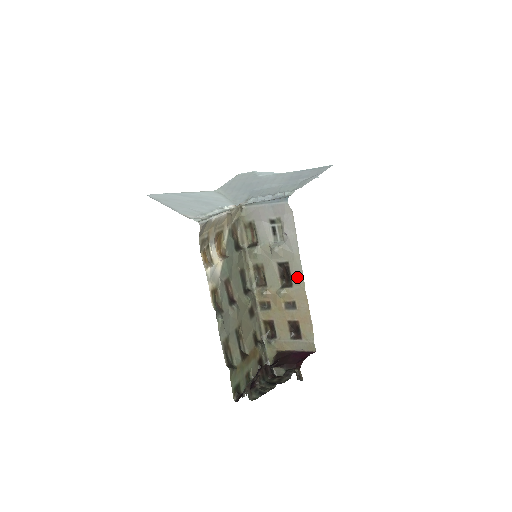
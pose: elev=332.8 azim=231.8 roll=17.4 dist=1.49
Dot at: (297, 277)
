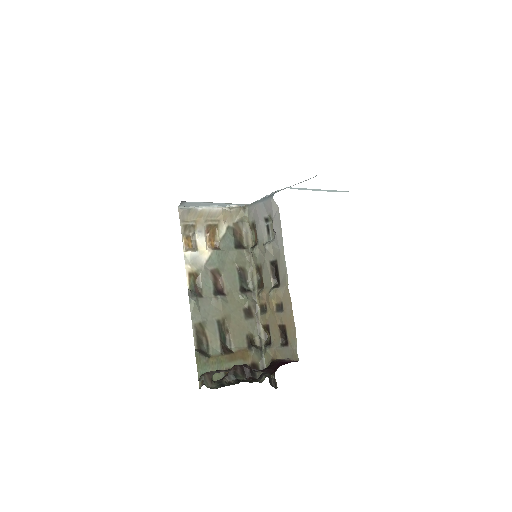
Dot at: (283, 275)
